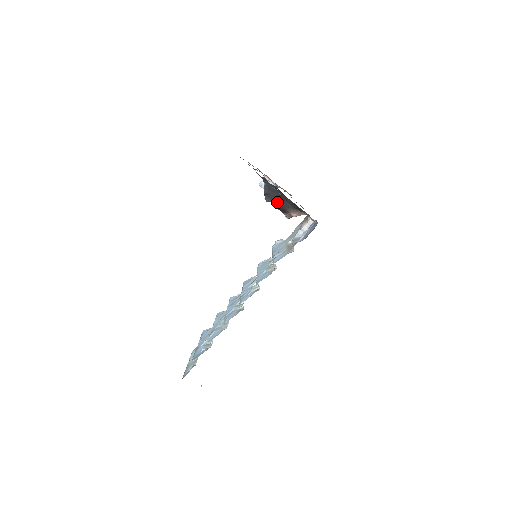
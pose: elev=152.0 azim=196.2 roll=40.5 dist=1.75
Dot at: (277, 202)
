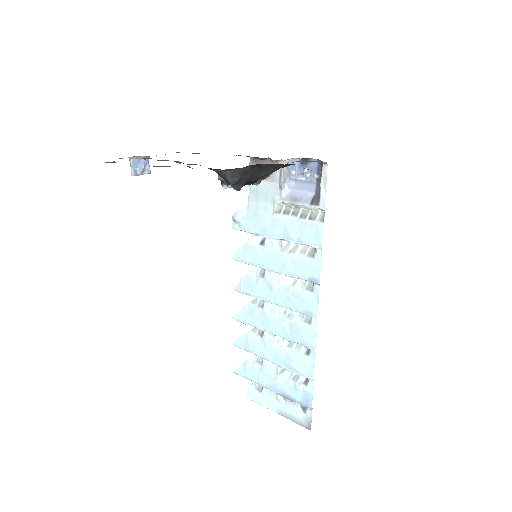
Dot at: (251, 179)
